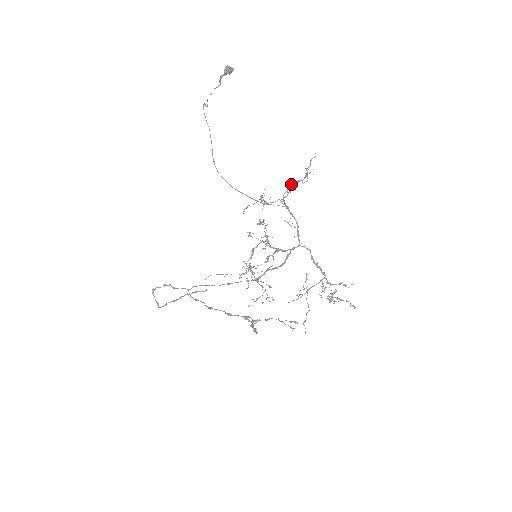
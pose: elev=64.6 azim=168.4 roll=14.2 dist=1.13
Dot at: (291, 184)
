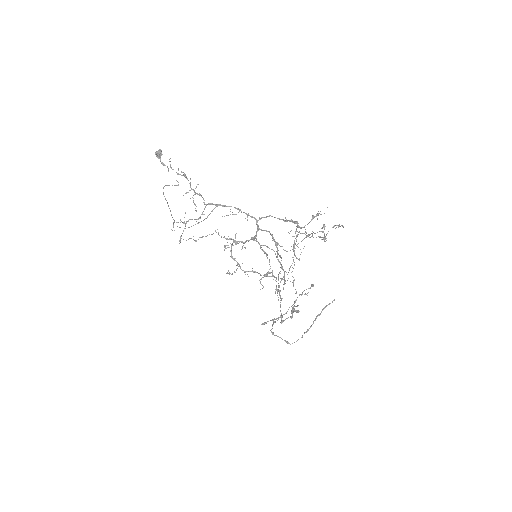
Dot at: (185, 193)
